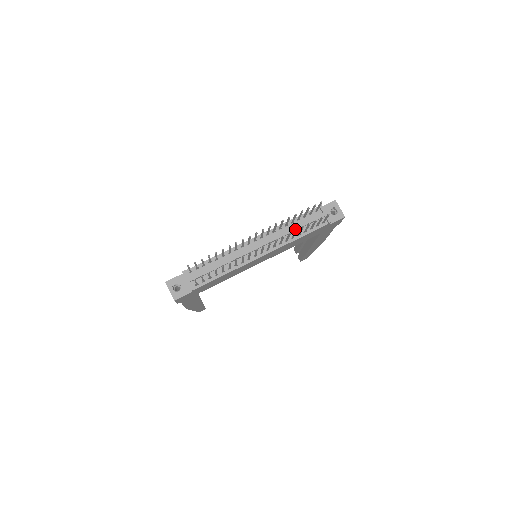
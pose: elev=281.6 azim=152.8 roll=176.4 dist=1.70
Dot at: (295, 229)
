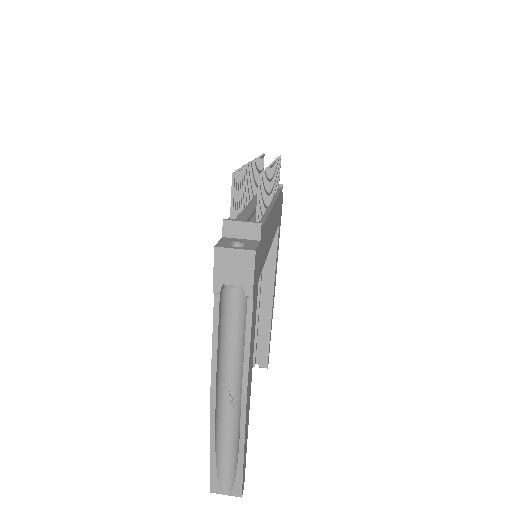
Dot at: occluded
